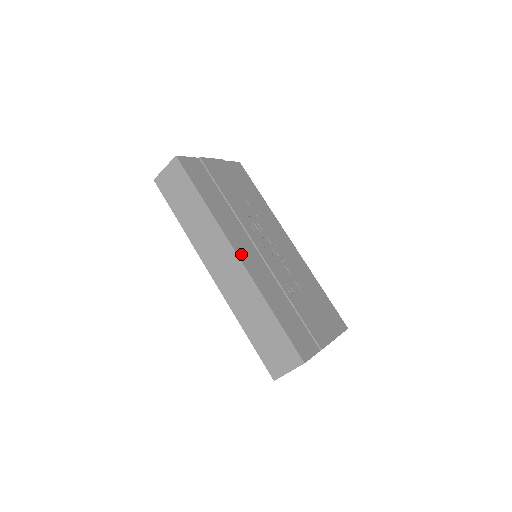
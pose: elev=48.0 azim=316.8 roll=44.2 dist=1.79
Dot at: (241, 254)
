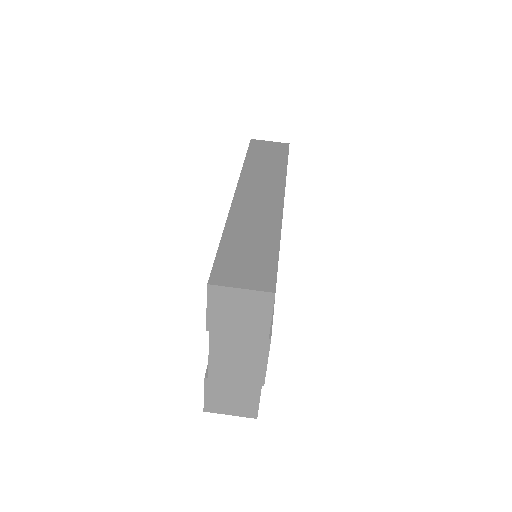
Dot at: occluded
